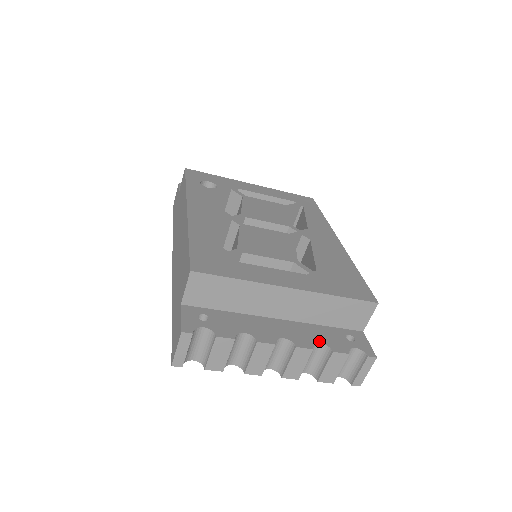
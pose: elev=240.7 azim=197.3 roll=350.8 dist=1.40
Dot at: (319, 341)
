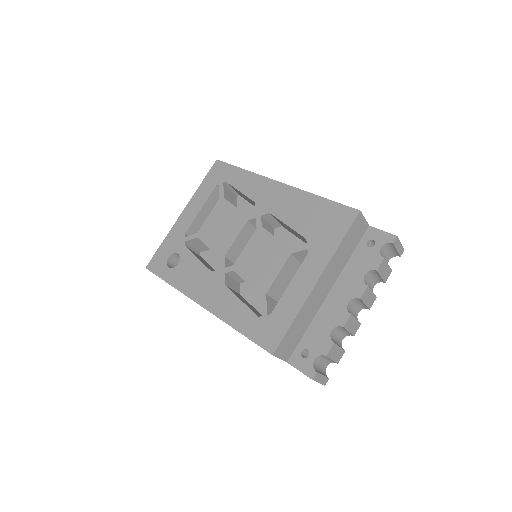
Dot at: (363, 274)
